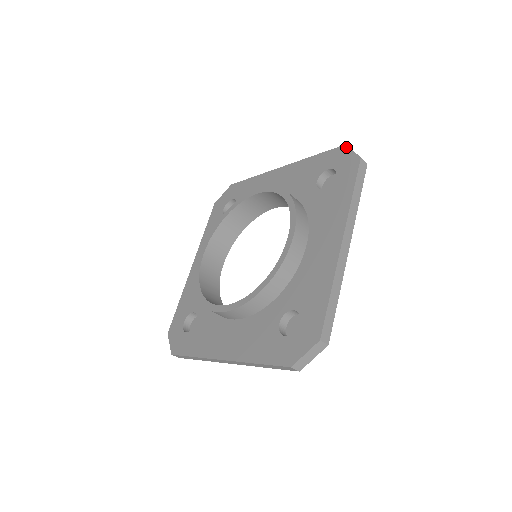
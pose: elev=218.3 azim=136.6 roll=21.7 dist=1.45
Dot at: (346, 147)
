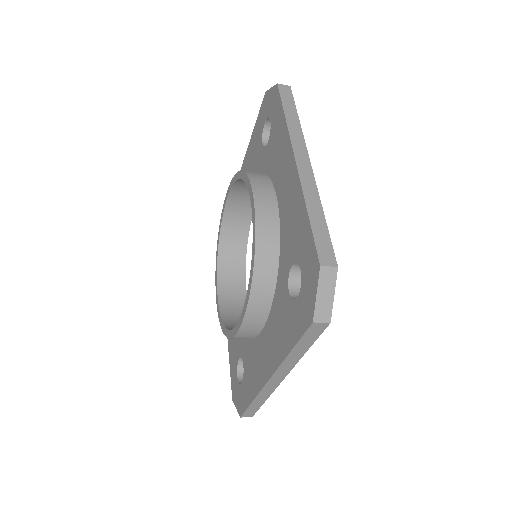
Dot at: (266, 92)
